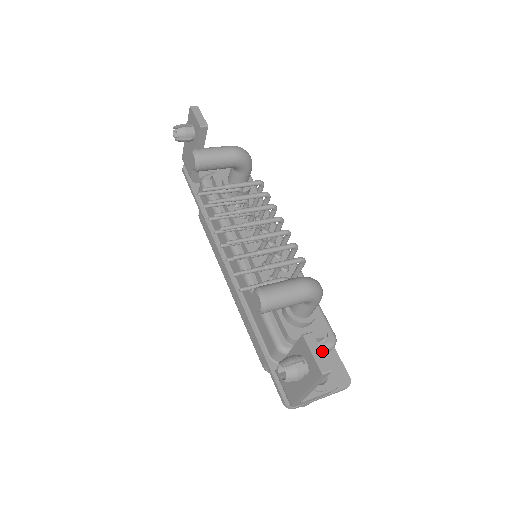
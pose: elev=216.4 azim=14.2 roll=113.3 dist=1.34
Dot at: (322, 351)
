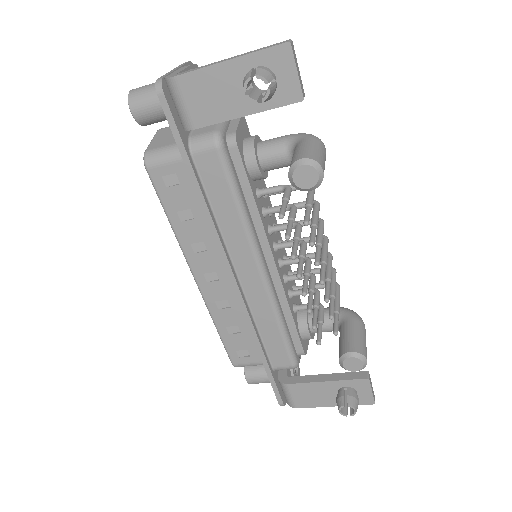
Dot at: occluded
